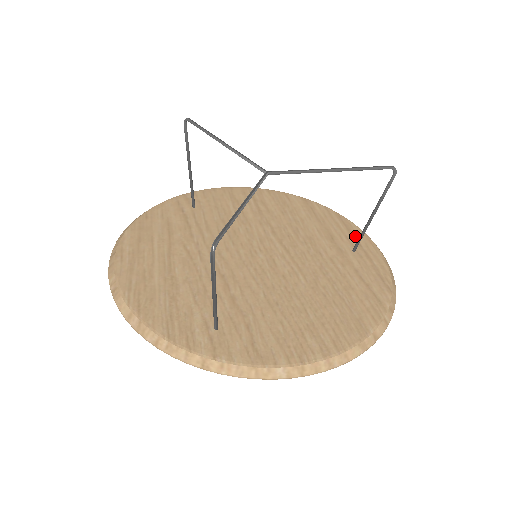
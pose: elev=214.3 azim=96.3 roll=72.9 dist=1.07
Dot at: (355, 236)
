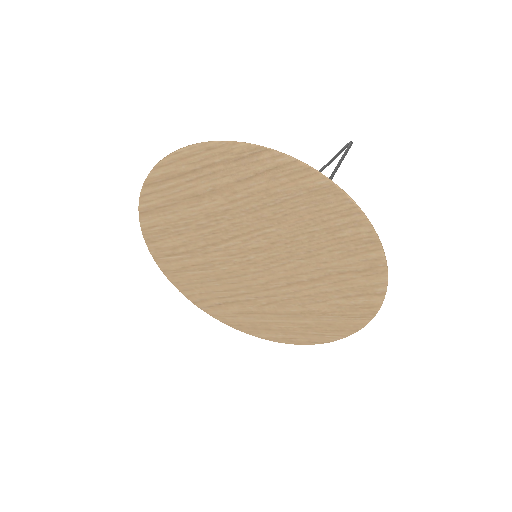
Dot at: occluded
